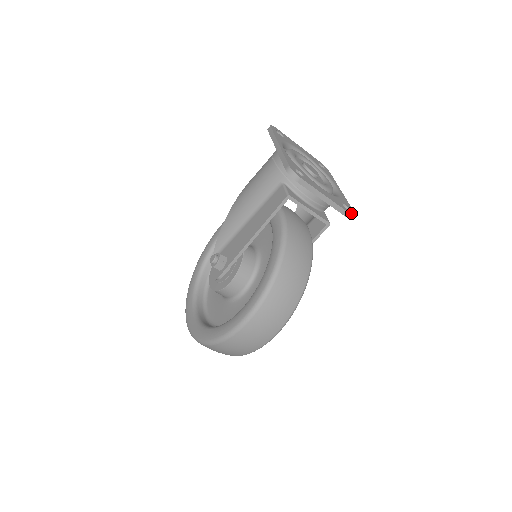
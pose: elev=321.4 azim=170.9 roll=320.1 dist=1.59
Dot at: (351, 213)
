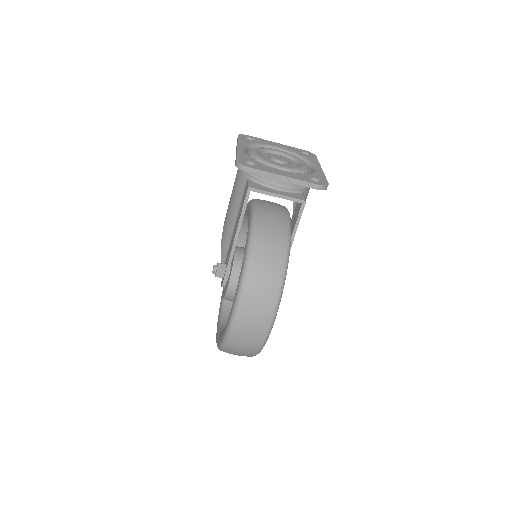
Dot at: (320, 184)
